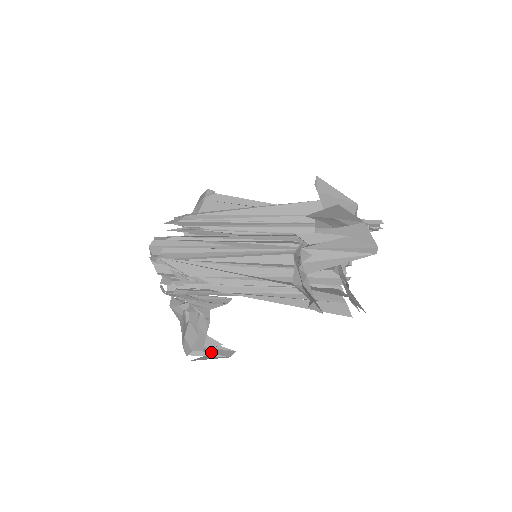
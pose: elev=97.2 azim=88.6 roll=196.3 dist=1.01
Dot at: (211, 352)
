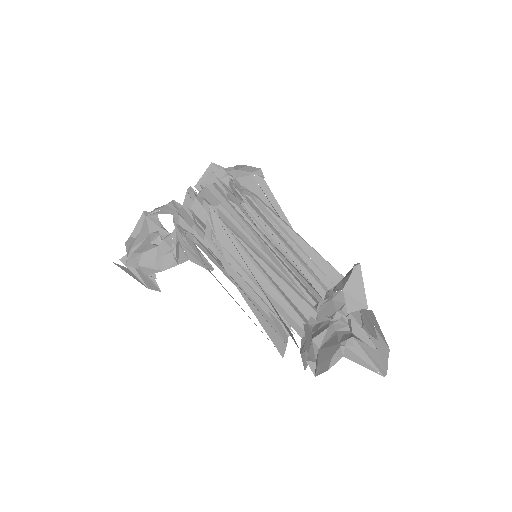
Dot at: (141, 275)
